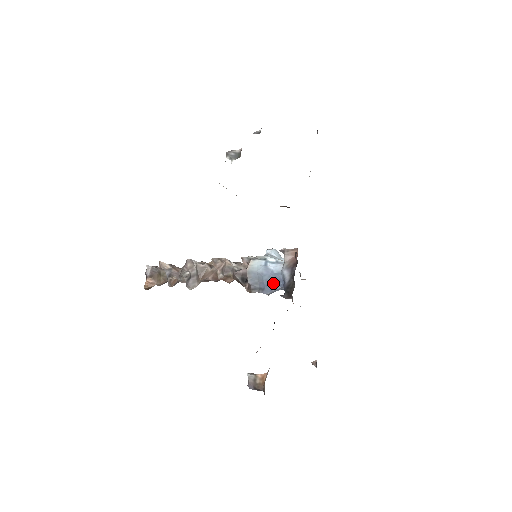
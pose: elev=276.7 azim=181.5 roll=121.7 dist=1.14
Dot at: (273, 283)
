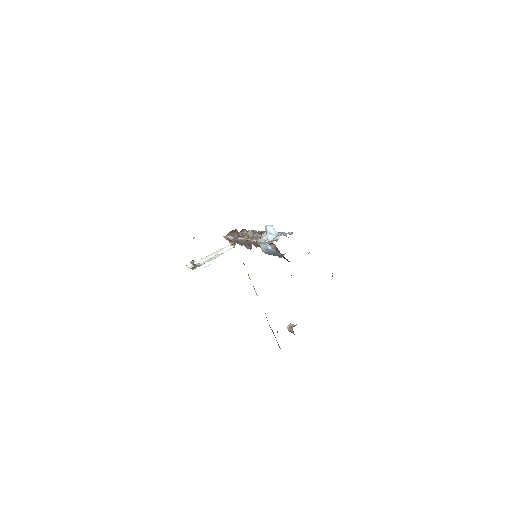
Dot at: (278, 254)
